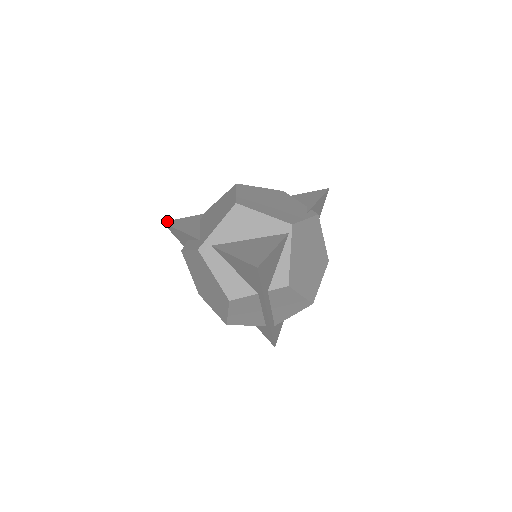
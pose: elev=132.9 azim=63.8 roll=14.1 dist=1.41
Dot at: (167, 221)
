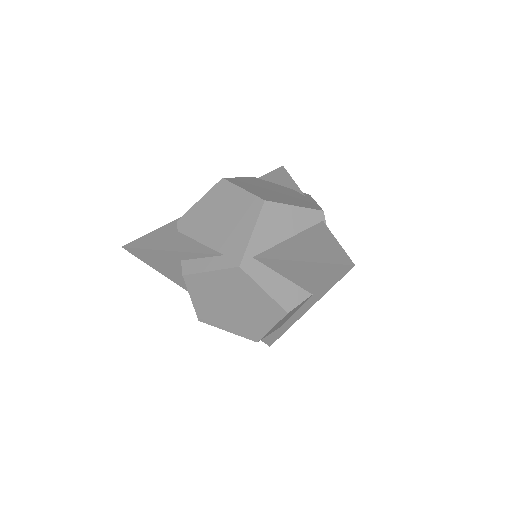
Dot at: (128, 244)
